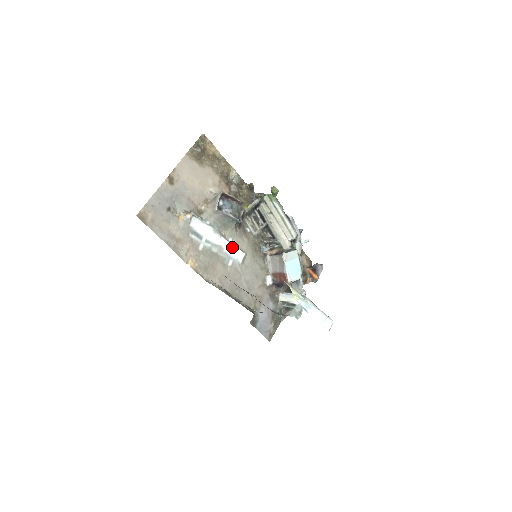
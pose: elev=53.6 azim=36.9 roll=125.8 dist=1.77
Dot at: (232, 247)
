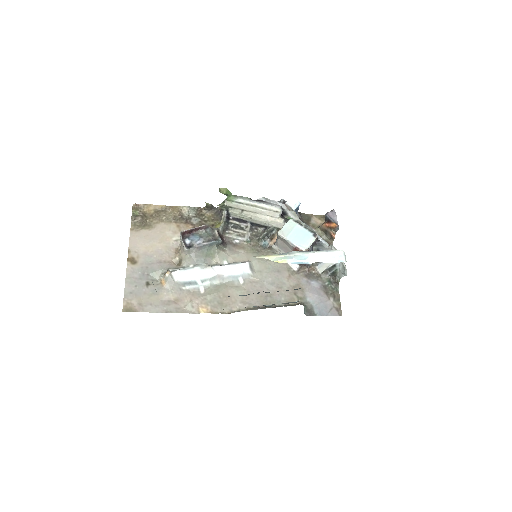
Dot at: (231, 267)
